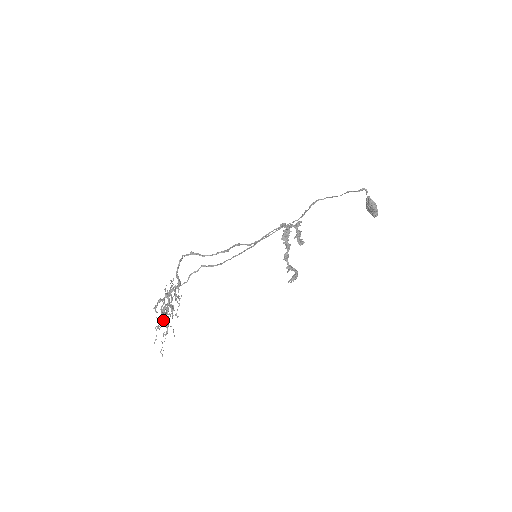
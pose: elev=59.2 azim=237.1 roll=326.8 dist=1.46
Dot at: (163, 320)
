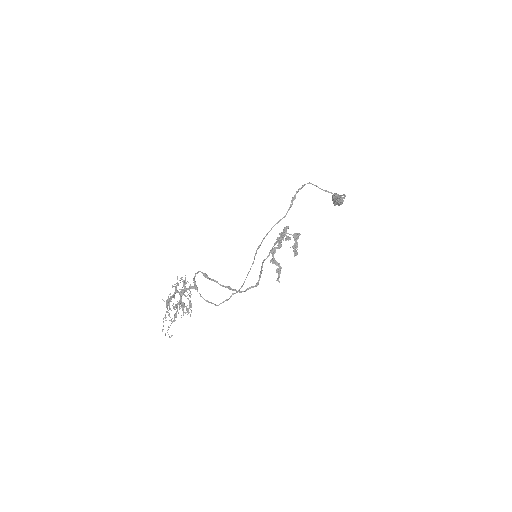
Dot at: (167, 306)
